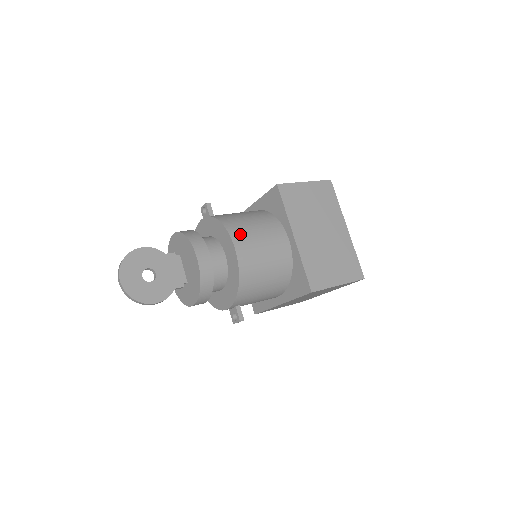
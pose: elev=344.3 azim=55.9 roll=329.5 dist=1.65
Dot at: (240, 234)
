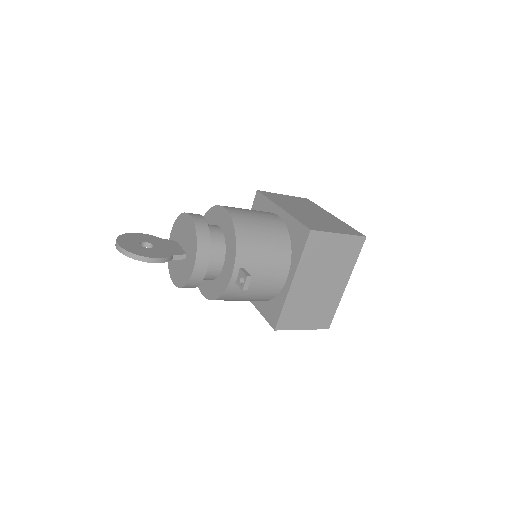
Dot at: occluded
